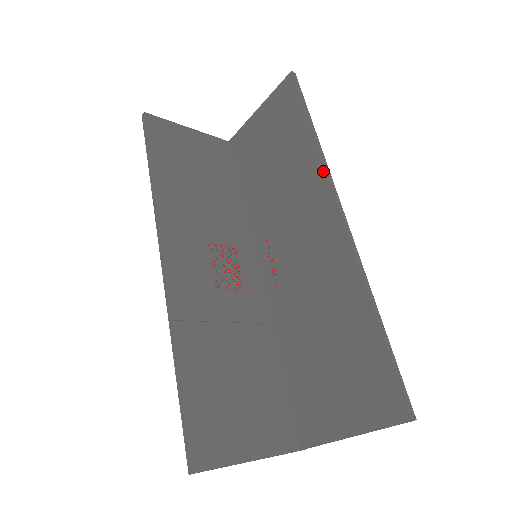
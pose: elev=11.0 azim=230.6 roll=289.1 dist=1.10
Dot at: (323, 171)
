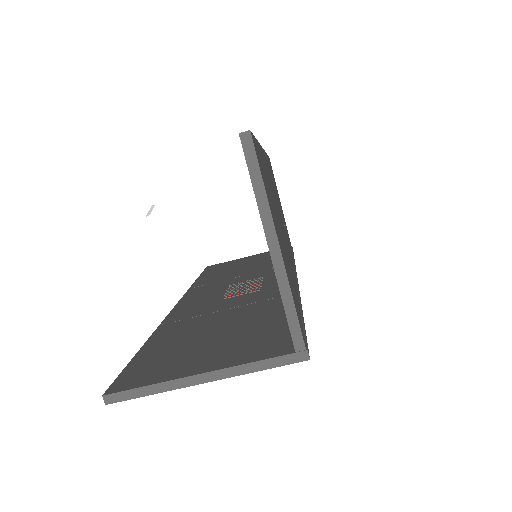
Dot at: occluded
